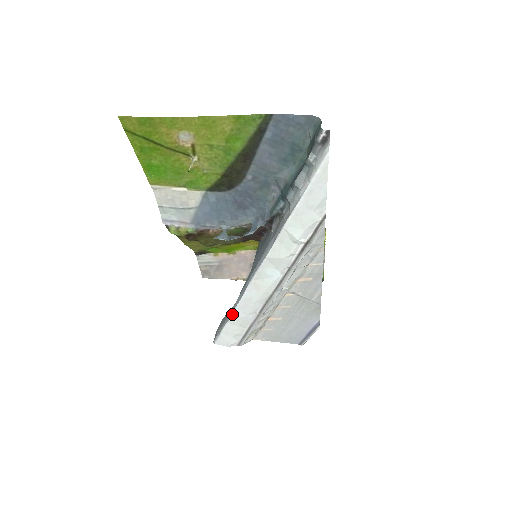
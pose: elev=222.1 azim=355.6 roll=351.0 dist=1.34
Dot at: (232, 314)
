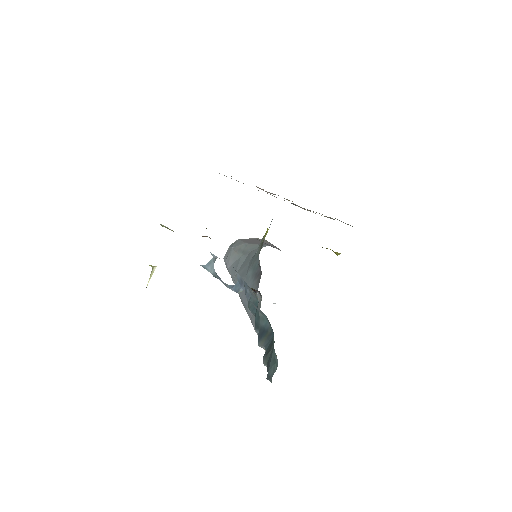
Dot at: (231, 277)
